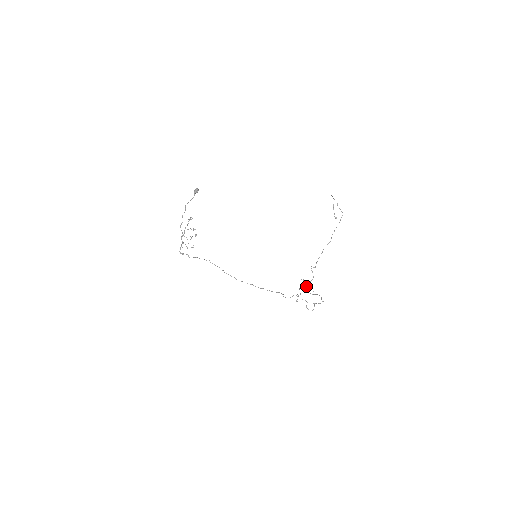
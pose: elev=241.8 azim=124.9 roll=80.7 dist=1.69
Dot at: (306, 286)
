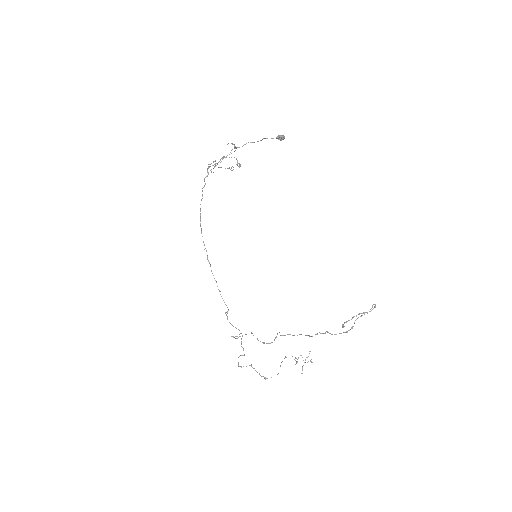
Dot at: occluded
